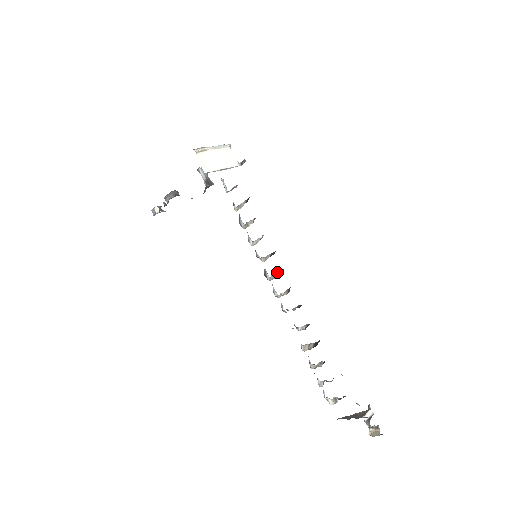
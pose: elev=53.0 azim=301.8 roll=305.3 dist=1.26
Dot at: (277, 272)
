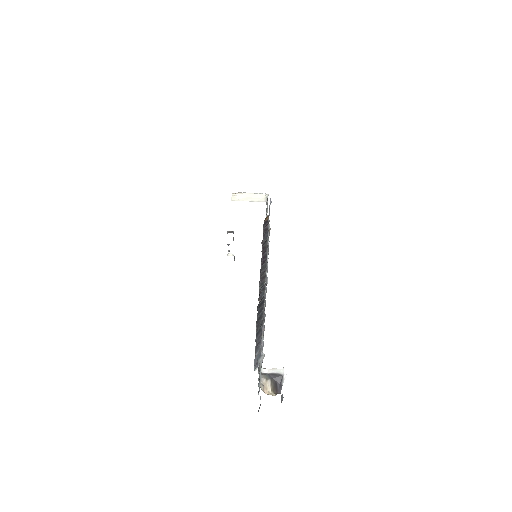
Dot at: occluded
